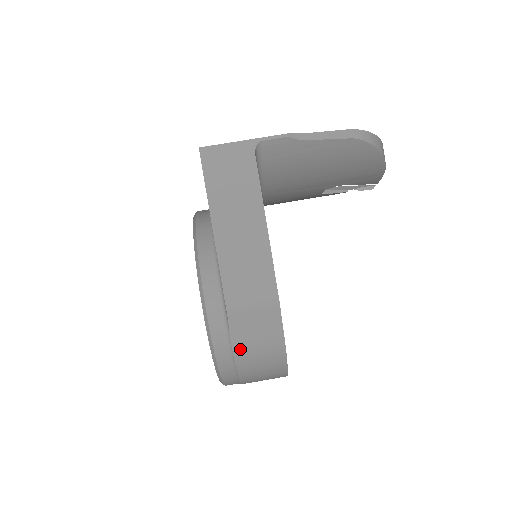
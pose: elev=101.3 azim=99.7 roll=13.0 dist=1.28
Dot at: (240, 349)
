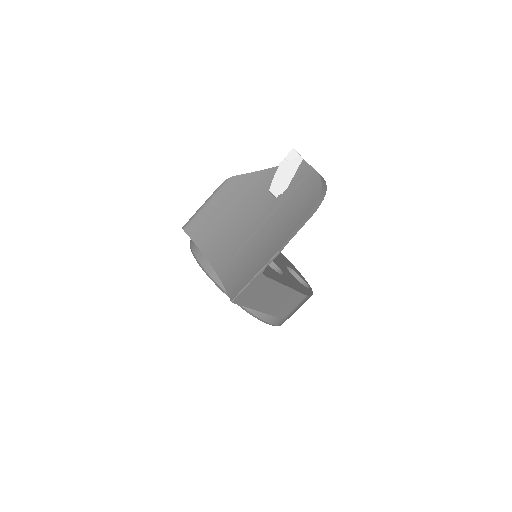
Dot at: occluded
